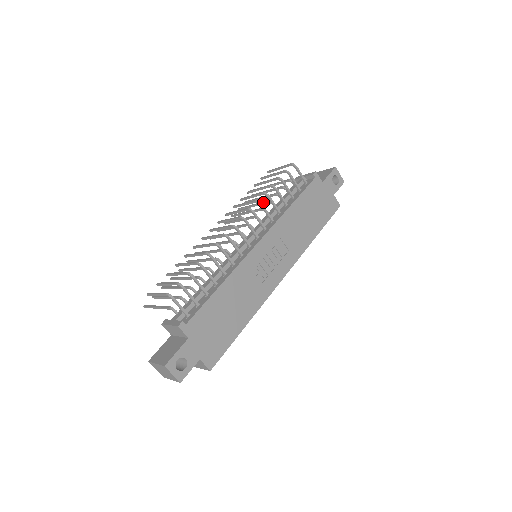
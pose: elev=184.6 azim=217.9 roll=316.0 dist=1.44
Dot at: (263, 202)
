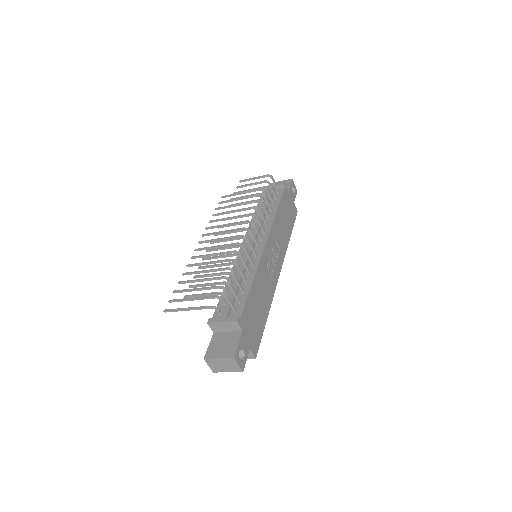
Dot at: occluded
